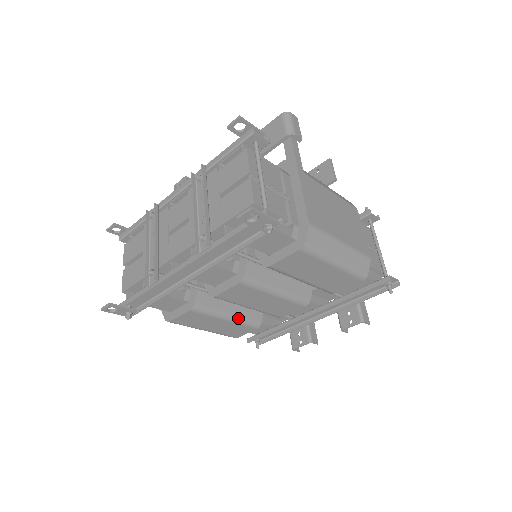
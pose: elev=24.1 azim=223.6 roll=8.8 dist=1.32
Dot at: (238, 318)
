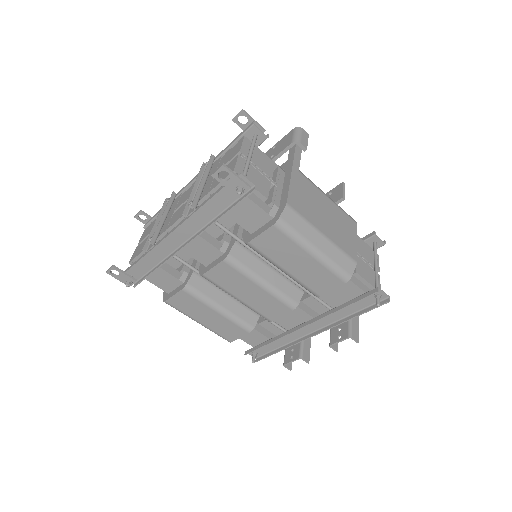
Dot at: (230, 313)
